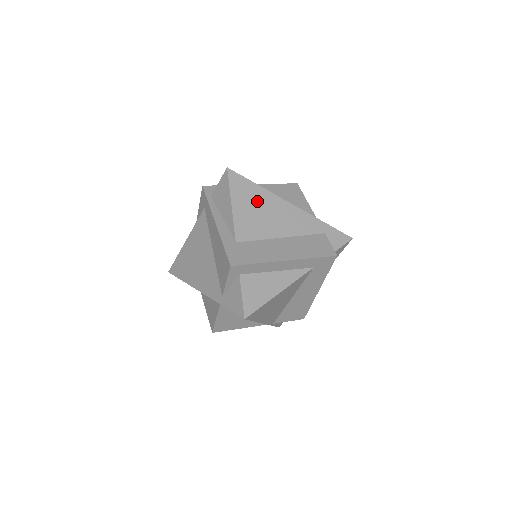
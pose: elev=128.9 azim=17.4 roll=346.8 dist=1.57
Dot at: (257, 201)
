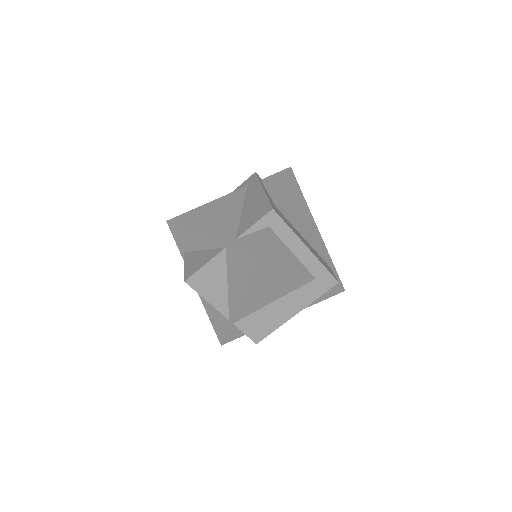
Dot at: (299, 203)
